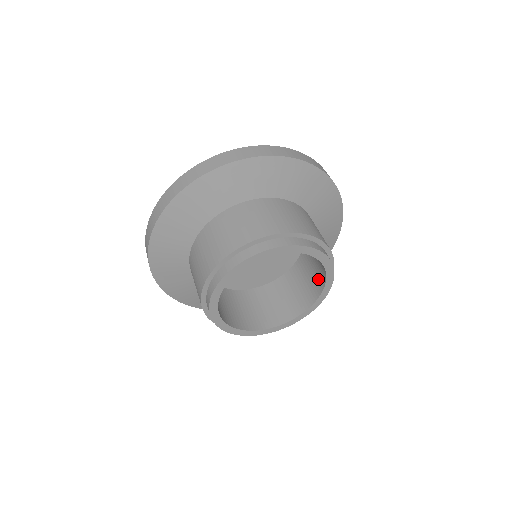
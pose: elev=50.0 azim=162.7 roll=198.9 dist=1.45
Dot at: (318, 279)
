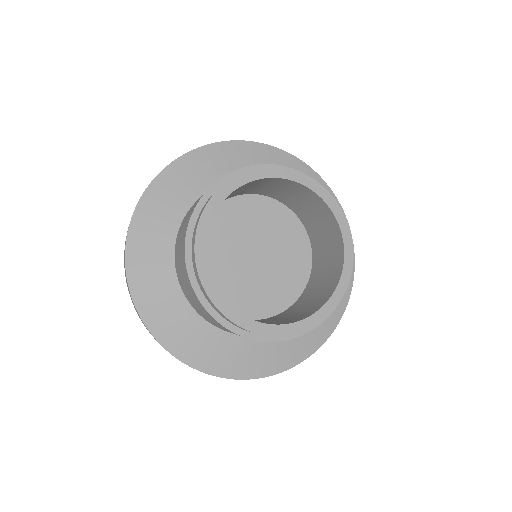
Dot at: (329, 224)
